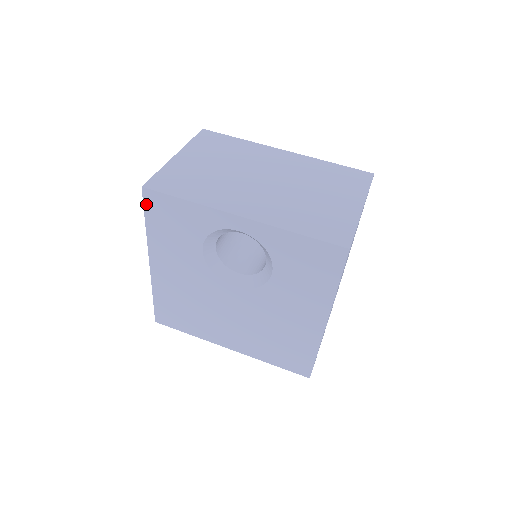
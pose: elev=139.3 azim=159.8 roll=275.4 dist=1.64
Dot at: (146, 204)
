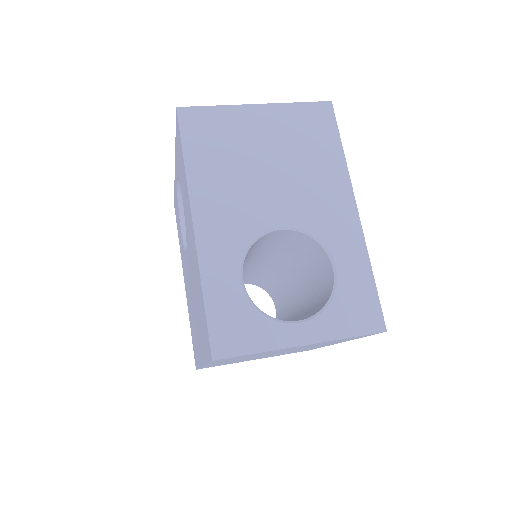
Dot at: occluded
